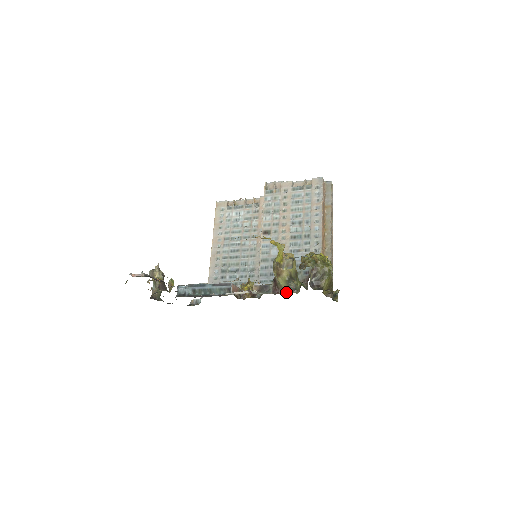
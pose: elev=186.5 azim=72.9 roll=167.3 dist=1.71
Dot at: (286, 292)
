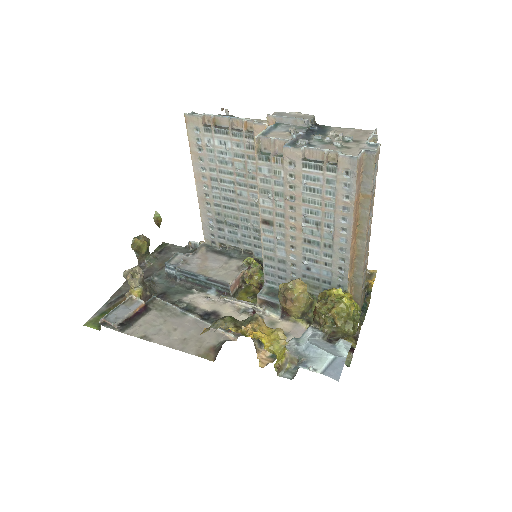
Dot at: occluded
